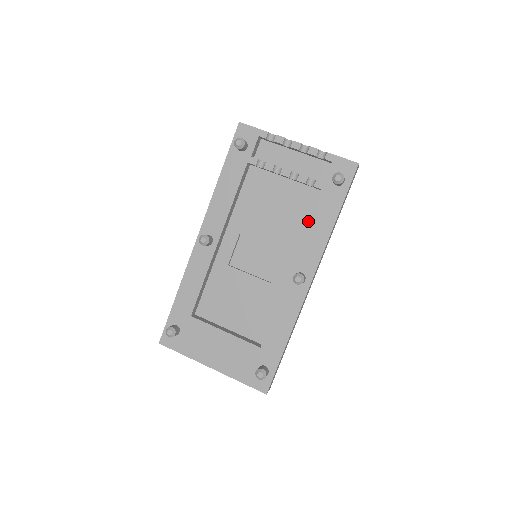
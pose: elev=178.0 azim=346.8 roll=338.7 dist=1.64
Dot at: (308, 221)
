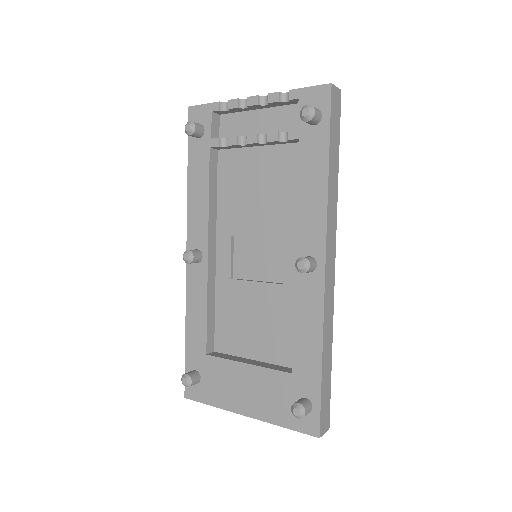
Dot at: occluded
